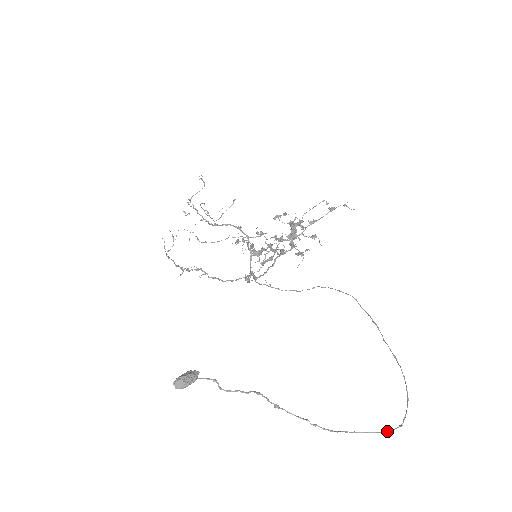
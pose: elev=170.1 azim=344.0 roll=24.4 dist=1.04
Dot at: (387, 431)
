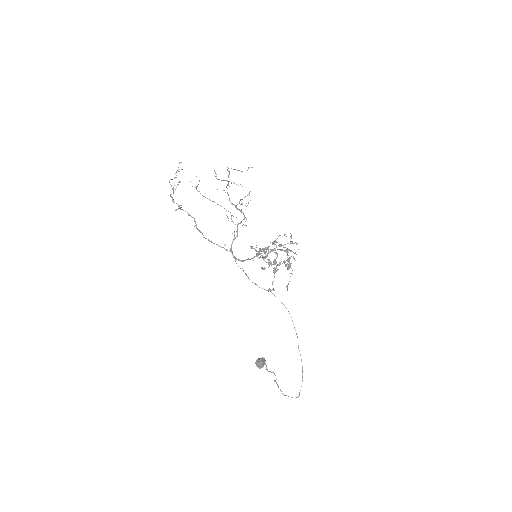
Dot at: occluded
